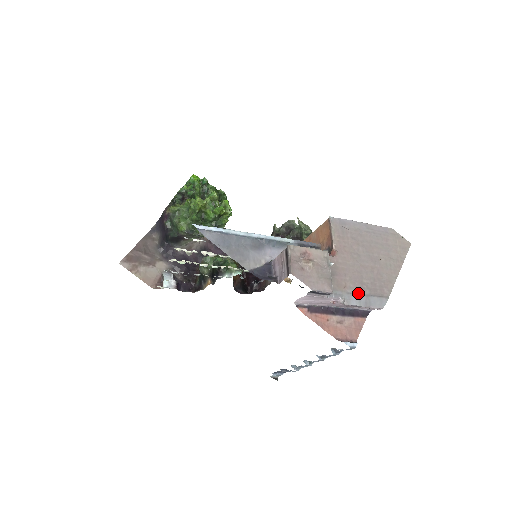
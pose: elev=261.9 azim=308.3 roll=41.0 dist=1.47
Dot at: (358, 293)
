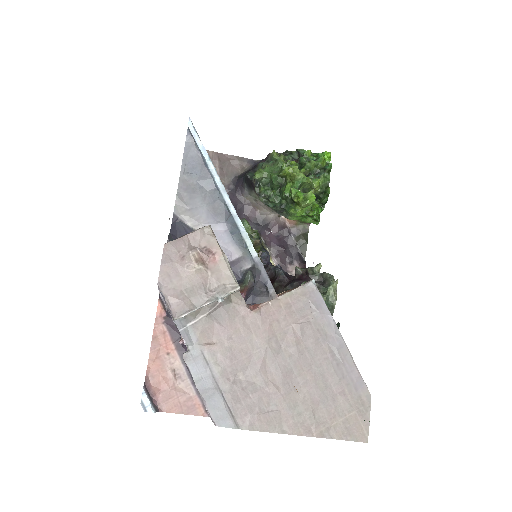
Dot at: (213, 370)
